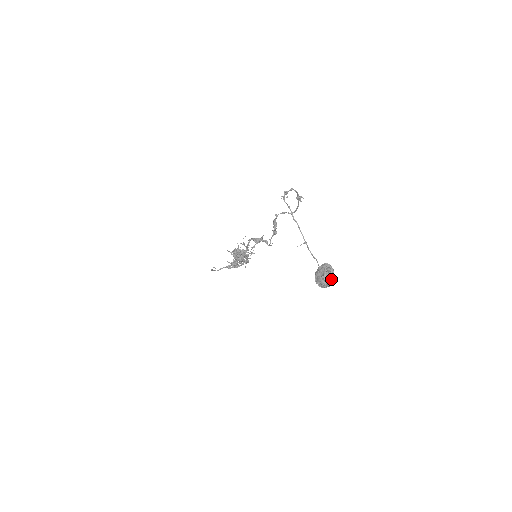
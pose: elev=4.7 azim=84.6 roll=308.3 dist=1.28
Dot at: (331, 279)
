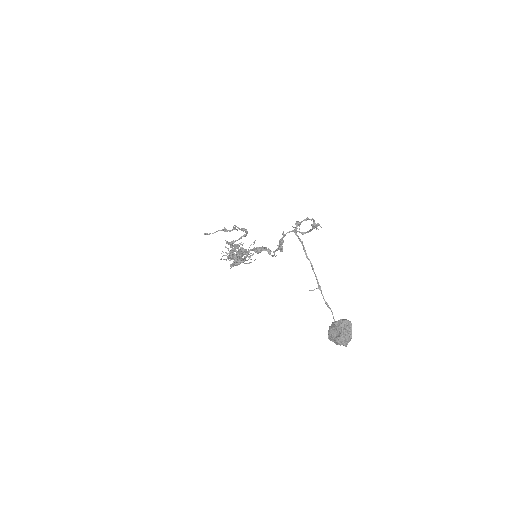
Dot at: (349, 340)
